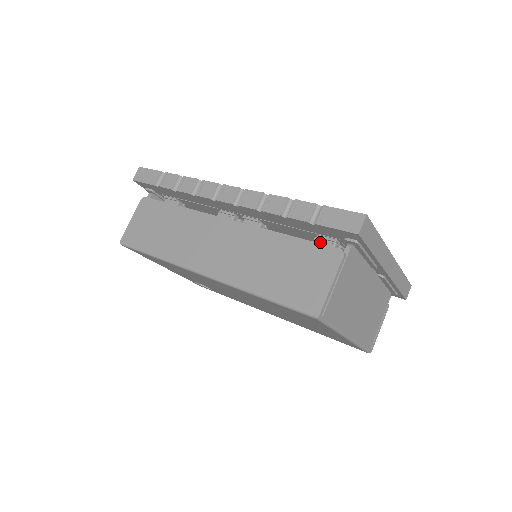
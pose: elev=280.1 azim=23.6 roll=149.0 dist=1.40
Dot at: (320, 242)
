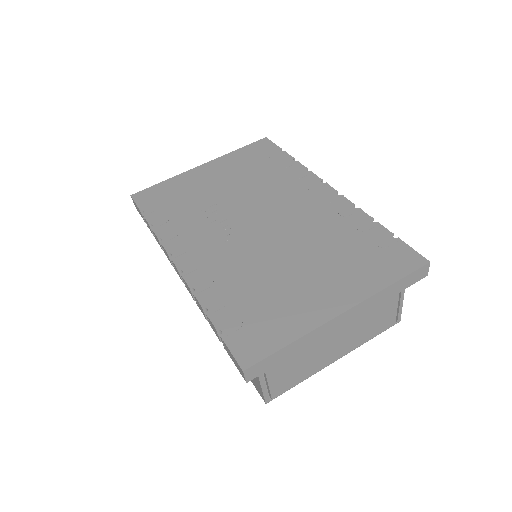
Dot at: occluded
